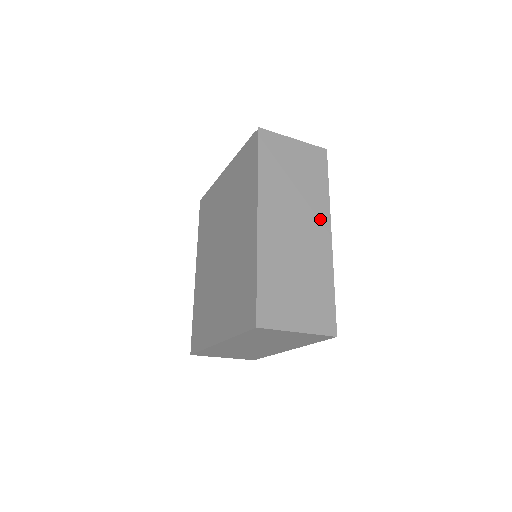
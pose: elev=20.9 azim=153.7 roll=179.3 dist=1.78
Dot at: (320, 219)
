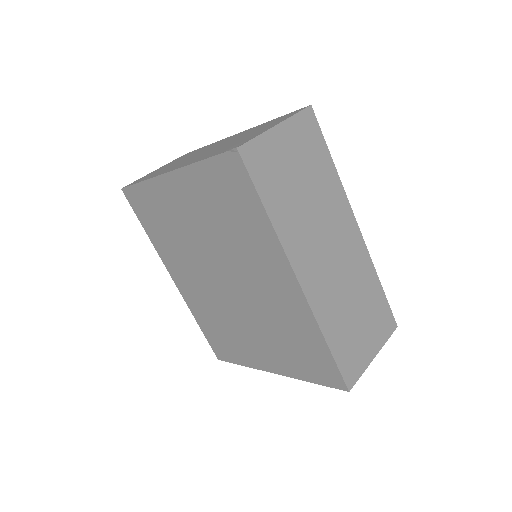
Dot at: (343, 217)
